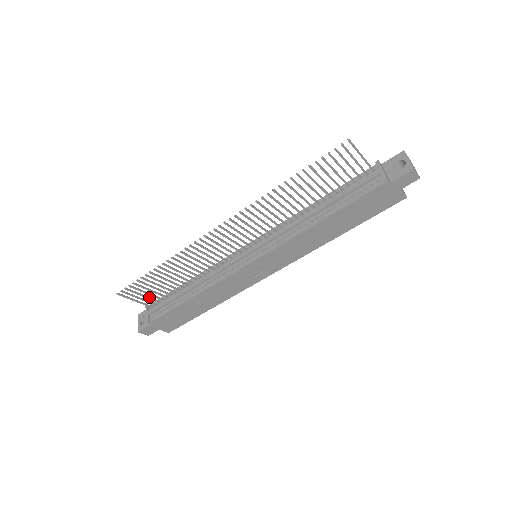
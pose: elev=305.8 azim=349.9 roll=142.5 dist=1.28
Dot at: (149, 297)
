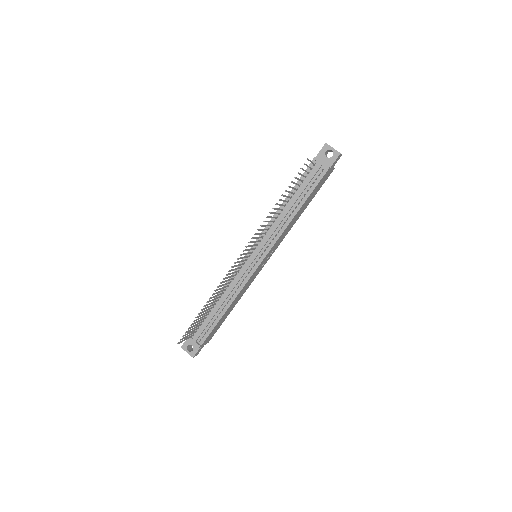
Dot at: (193, 330)
